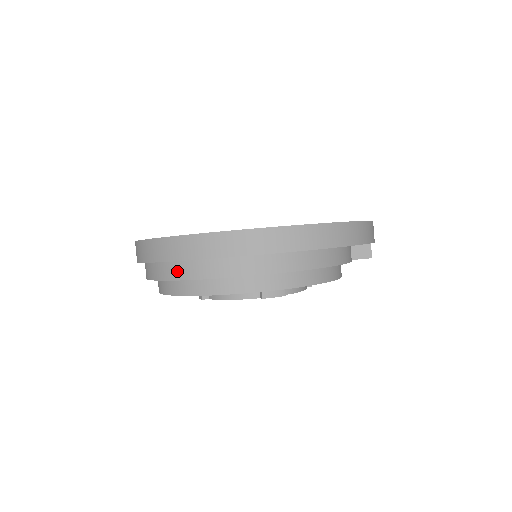
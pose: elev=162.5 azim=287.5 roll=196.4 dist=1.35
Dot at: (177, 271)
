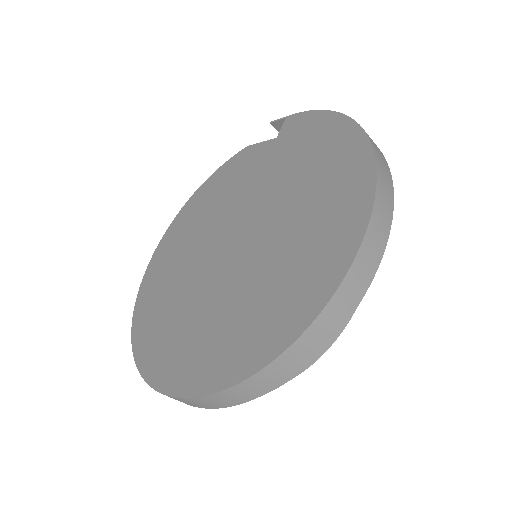
Dot at: occluded
